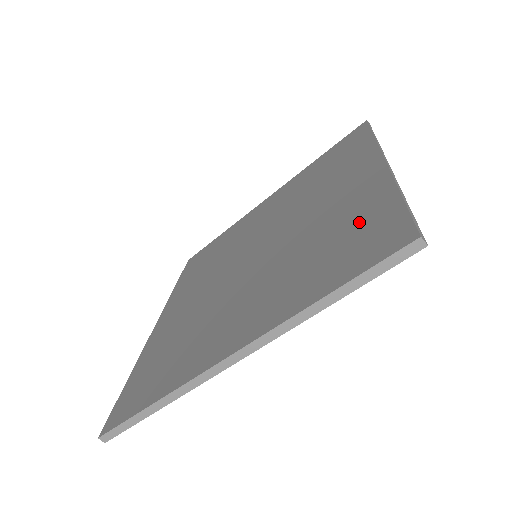
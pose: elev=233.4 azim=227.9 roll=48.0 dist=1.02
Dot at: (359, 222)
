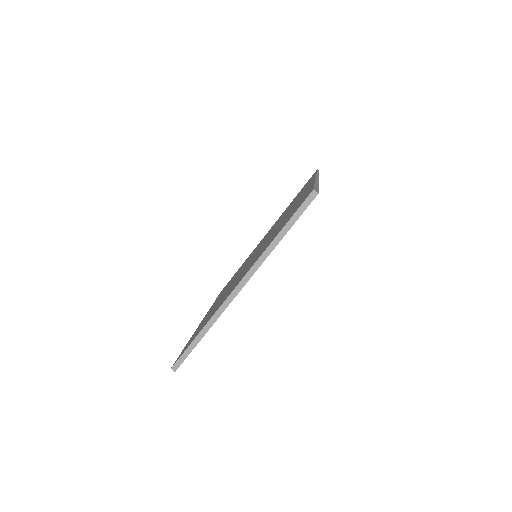
Dot at: occluded
